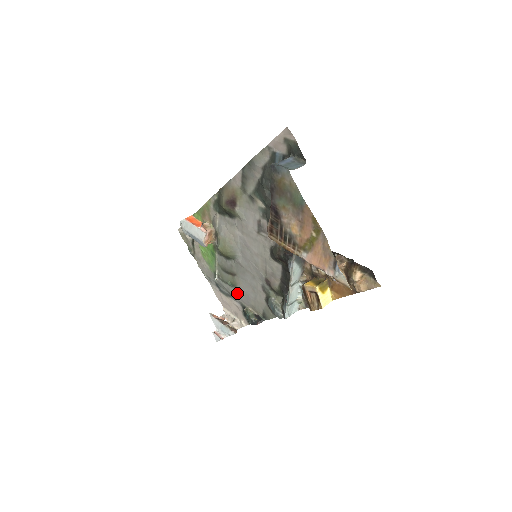
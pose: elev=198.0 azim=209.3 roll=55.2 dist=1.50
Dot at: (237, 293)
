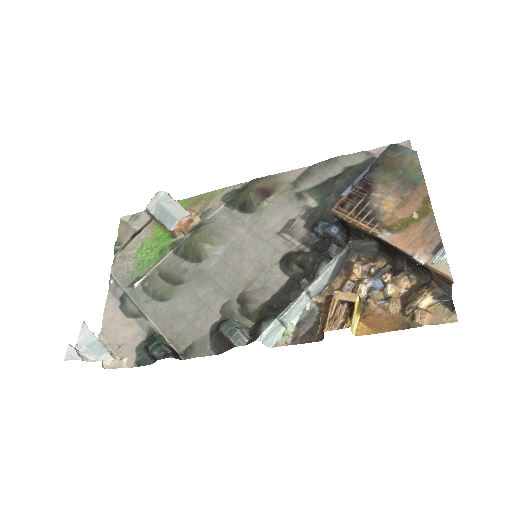
Dot at: (159, 311)
